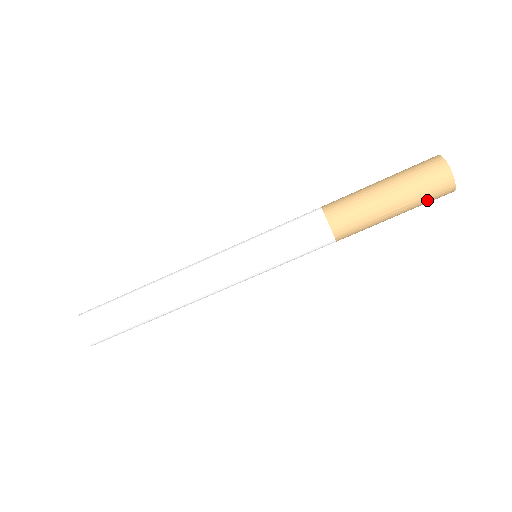
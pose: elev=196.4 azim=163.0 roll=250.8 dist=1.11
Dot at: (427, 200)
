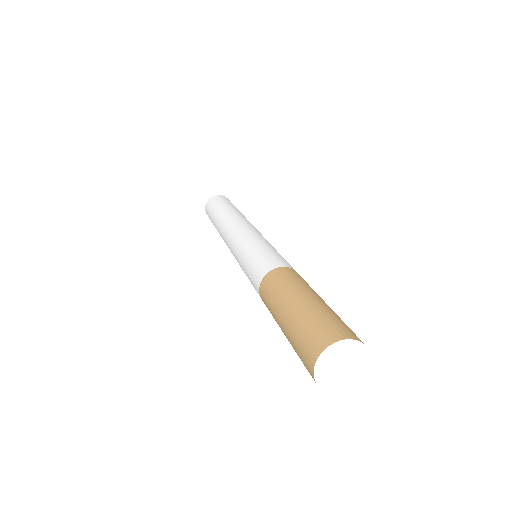
Dot at: occluded
